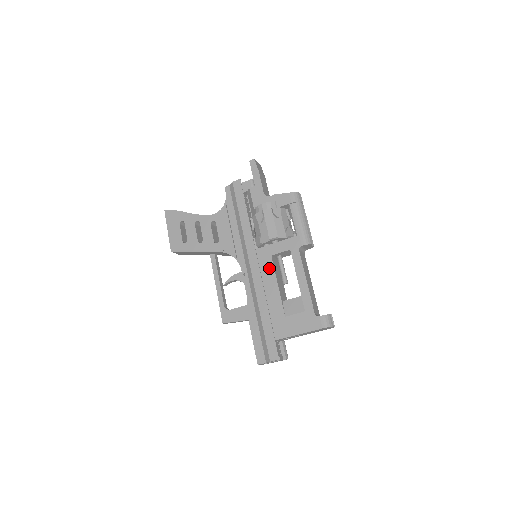
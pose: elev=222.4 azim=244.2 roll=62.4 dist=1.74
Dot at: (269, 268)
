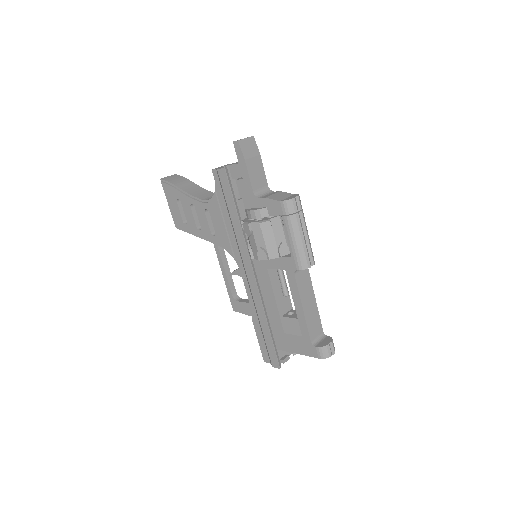
Dot at: (266, 281)
